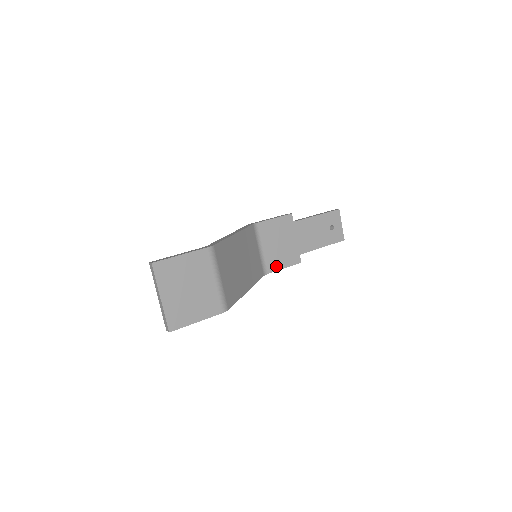
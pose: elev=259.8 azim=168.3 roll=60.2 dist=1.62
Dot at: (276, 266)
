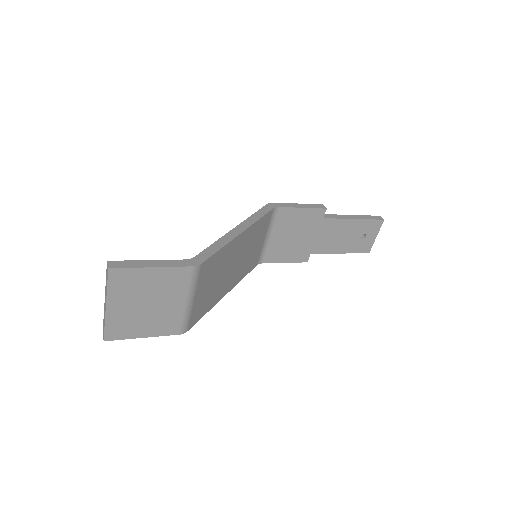
Dot at: (277, 258)
